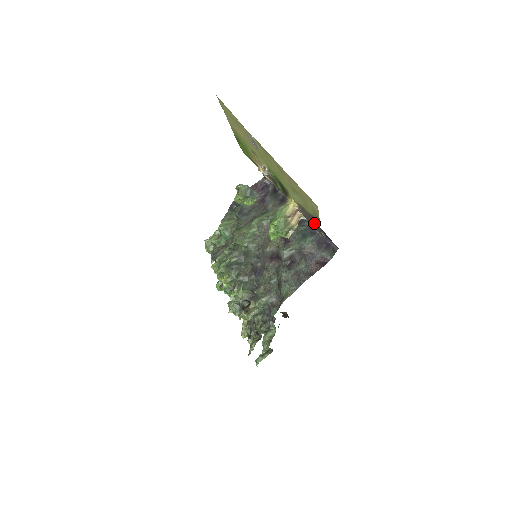
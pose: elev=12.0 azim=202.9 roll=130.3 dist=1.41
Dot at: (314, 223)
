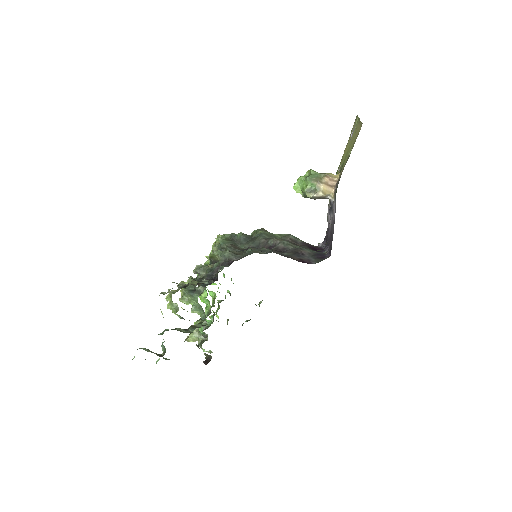
Dot at: occluded
